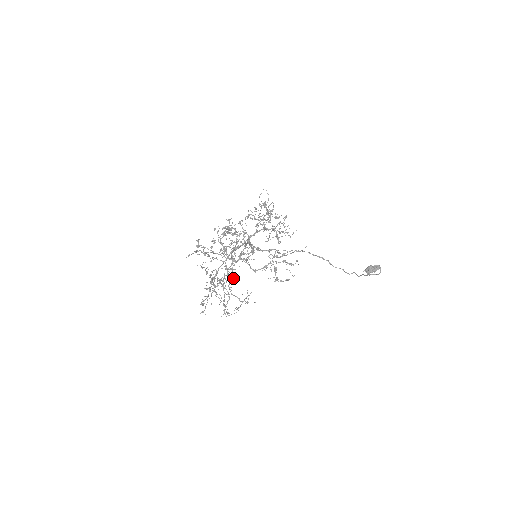
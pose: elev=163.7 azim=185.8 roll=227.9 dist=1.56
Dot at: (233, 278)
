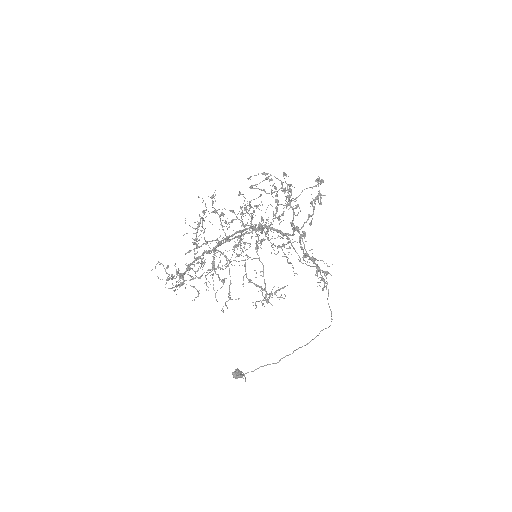
Dot at: occluded
